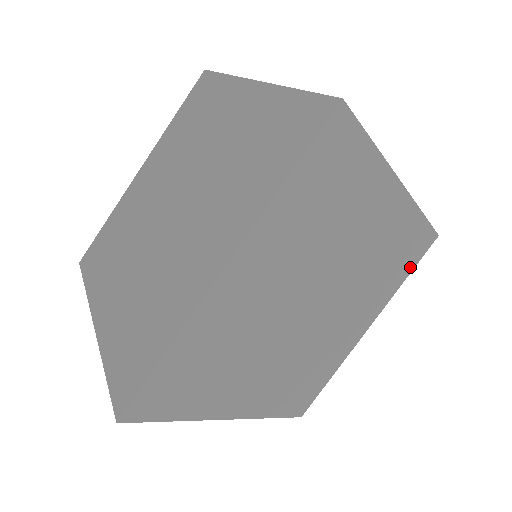
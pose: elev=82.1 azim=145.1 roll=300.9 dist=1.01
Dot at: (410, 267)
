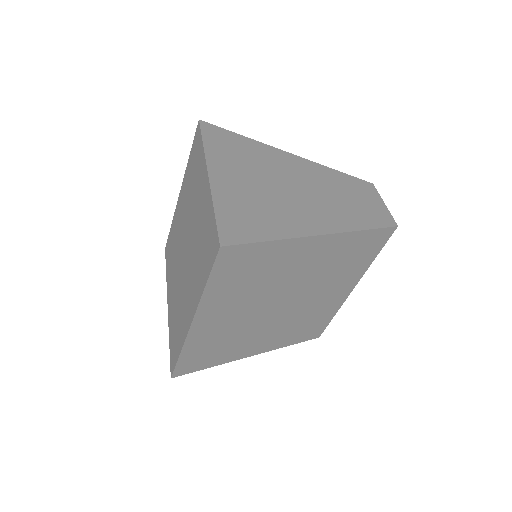
Dot at: (375, 251)
